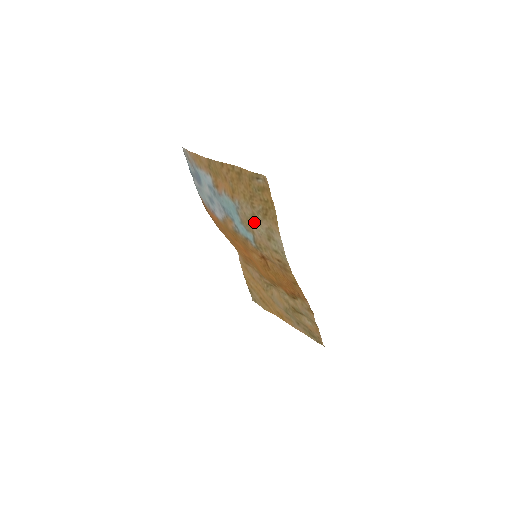
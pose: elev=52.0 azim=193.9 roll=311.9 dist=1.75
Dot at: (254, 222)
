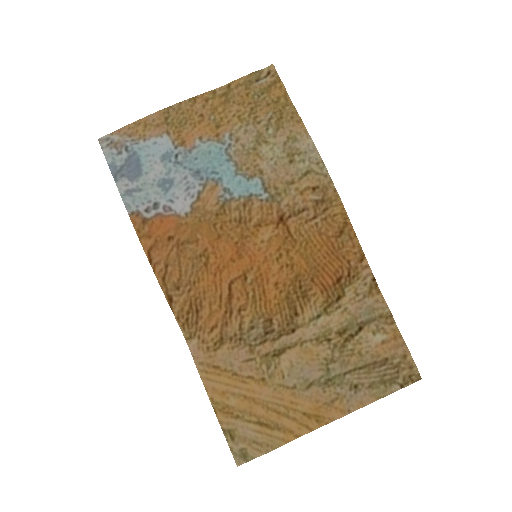
Dot at: (261, 149)
